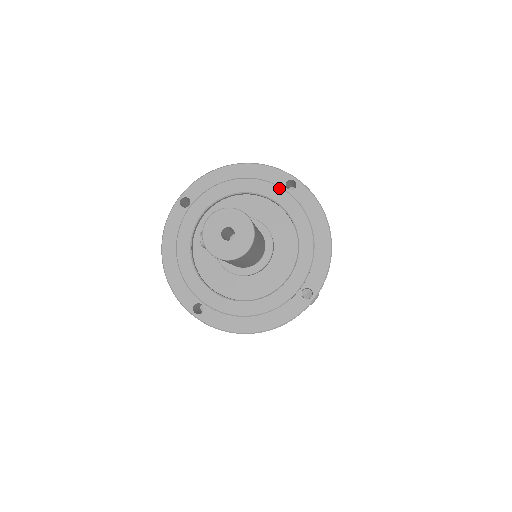
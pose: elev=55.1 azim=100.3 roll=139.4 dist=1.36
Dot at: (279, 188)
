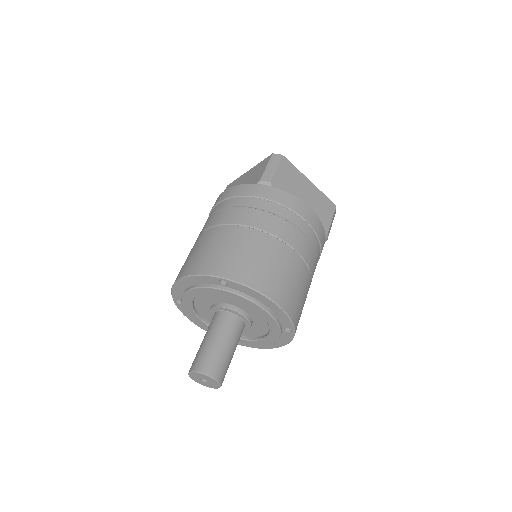
Dot at: (218, 290)
